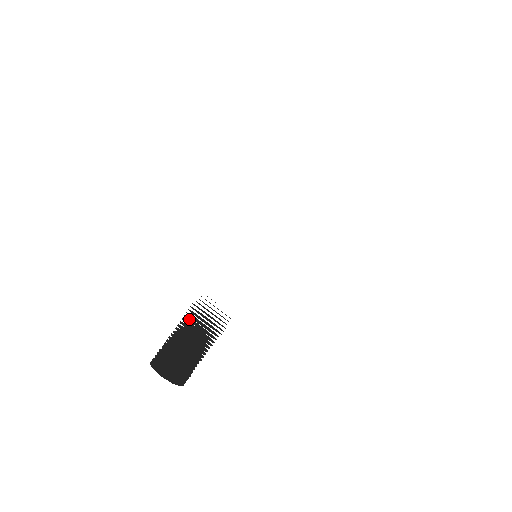
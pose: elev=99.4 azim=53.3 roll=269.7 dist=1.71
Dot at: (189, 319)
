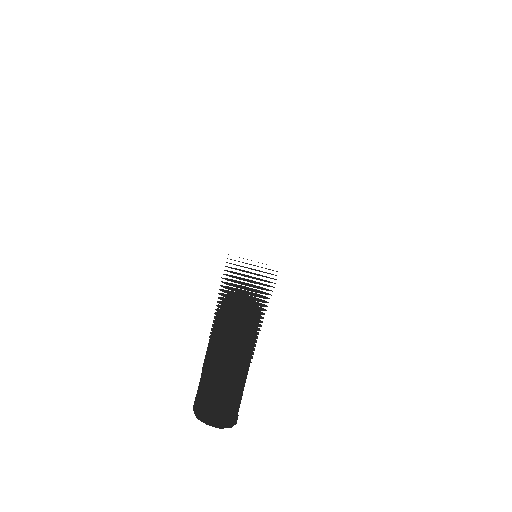
Dot at: (214, 352)
